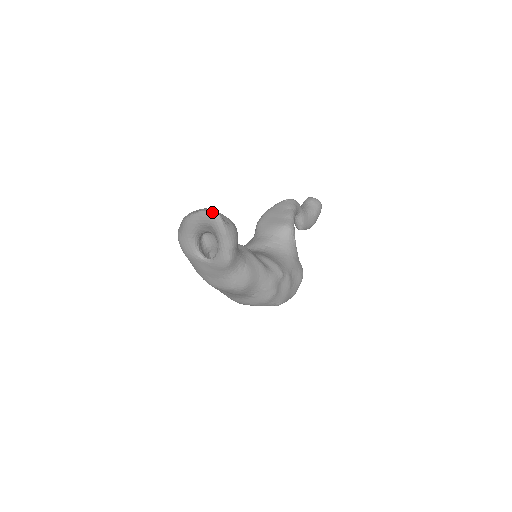
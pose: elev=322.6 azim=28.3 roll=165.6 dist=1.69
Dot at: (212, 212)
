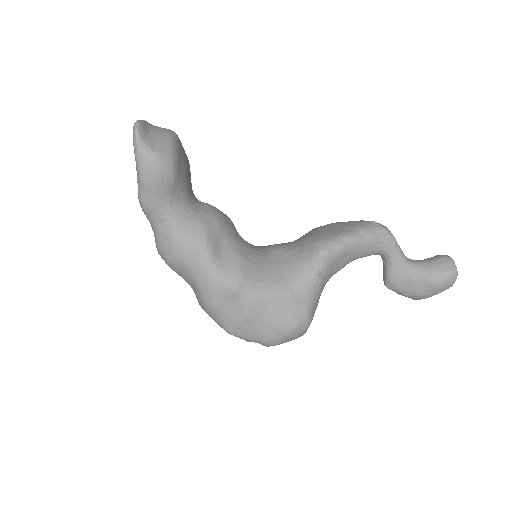
Dot at: (136, 121)
